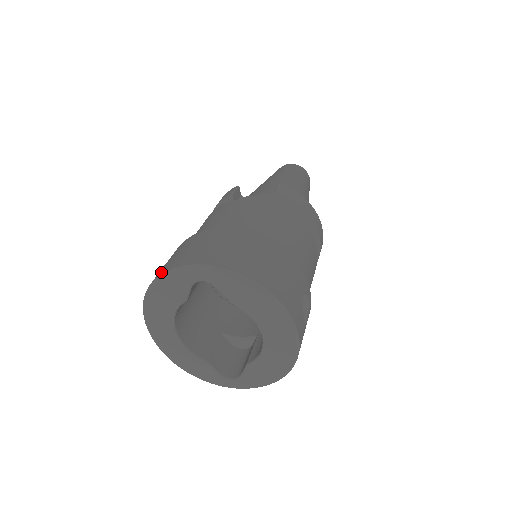
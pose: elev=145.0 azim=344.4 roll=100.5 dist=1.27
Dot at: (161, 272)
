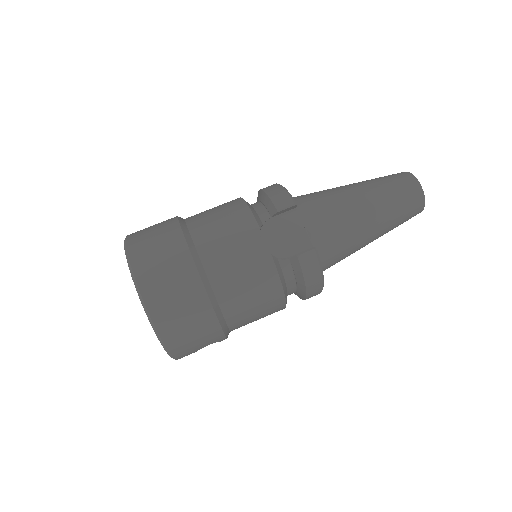
Dot at: (131, 253)
